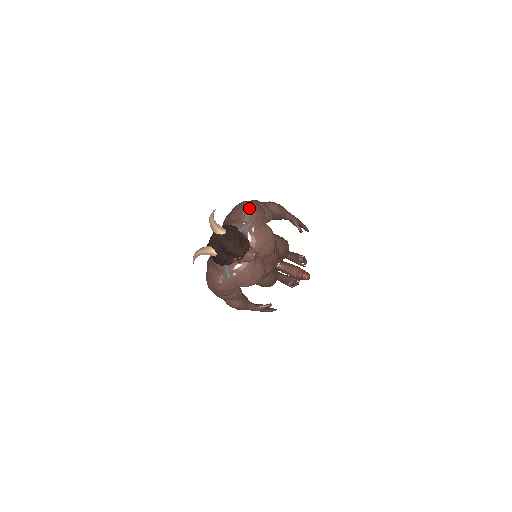
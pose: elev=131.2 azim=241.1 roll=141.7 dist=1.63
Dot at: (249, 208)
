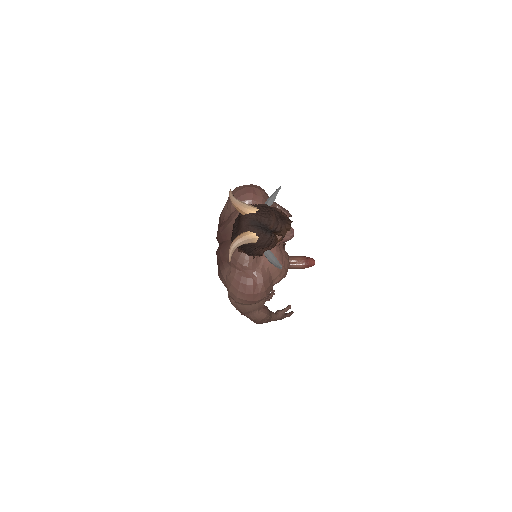
Dot at: (251, 189)
